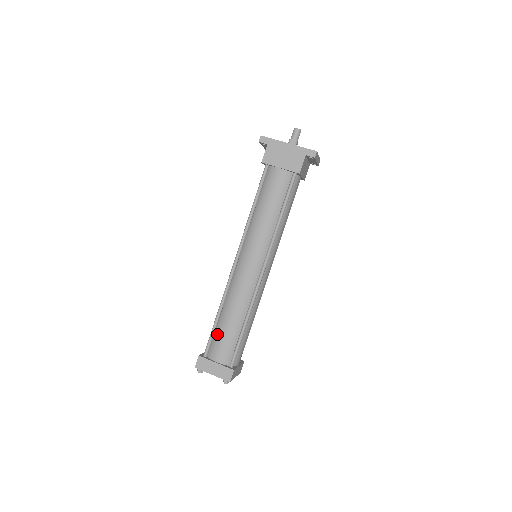
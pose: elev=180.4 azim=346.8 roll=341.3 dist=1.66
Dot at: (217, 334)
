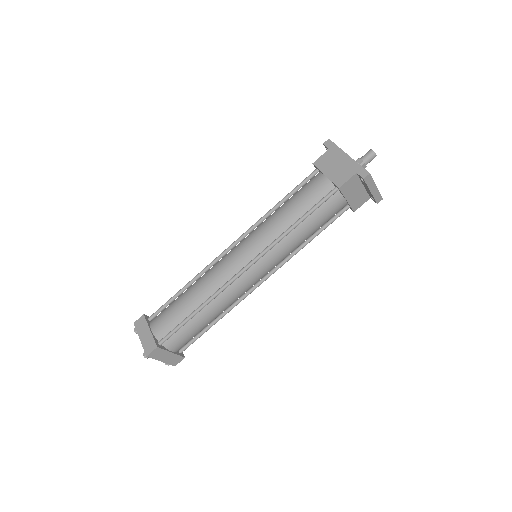
Dot at: (171, 305)
